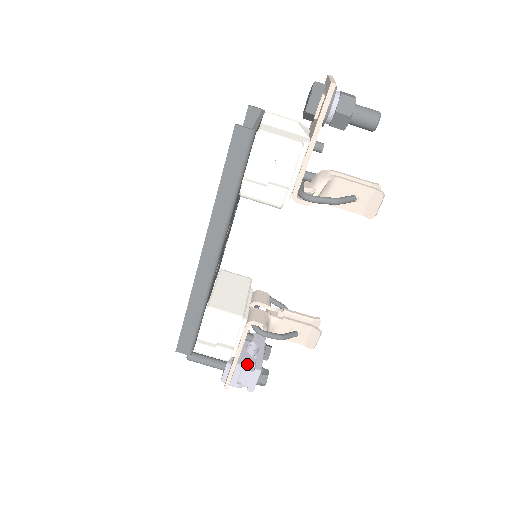
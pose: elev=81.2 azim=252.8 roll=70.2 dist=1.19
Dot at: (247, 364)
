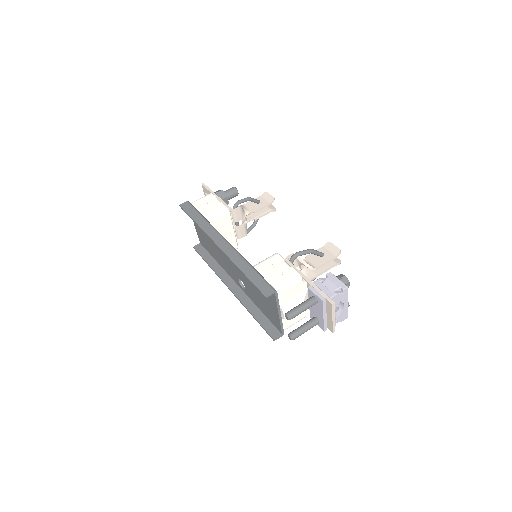
Dot at: (320, 280)
